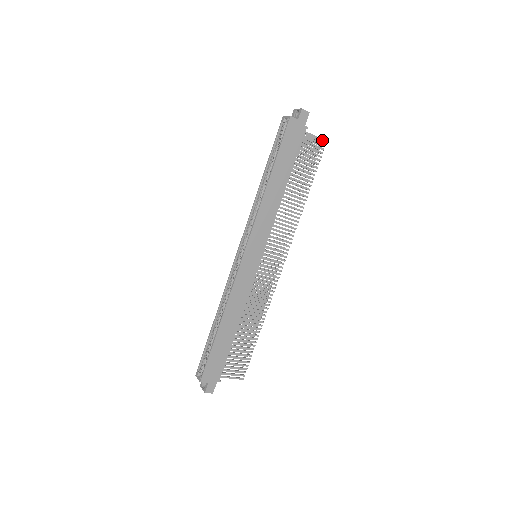
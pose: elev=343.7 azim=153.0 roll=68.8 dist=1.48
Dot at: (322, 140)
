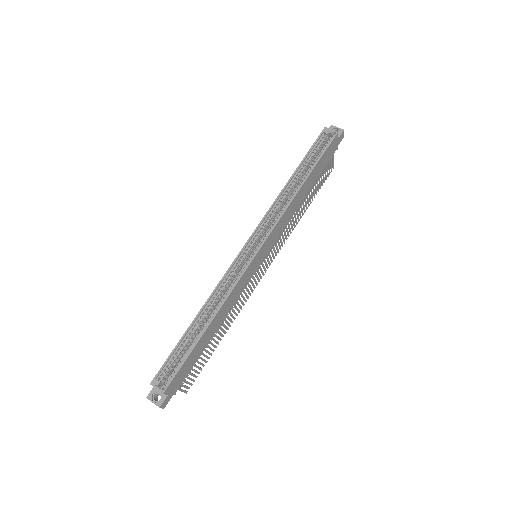
Dot at: (333, 165)
